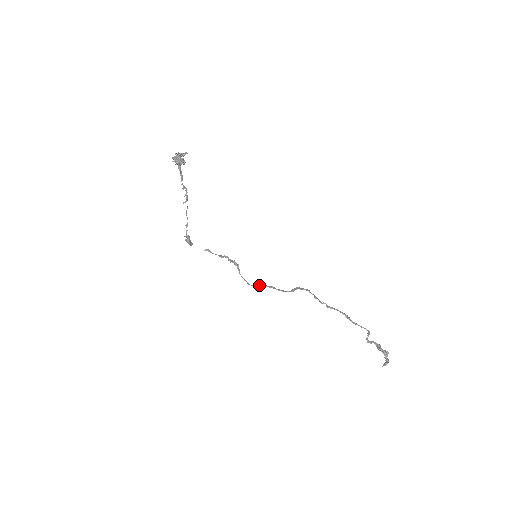
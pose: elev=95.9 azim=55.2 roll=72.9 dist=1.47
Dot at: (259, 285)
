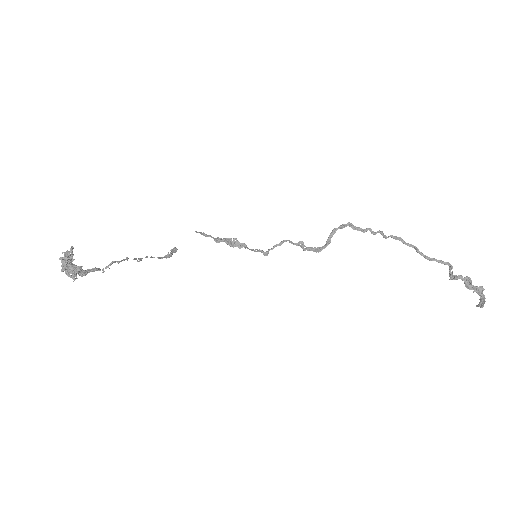
Dot at: (283, 242)
